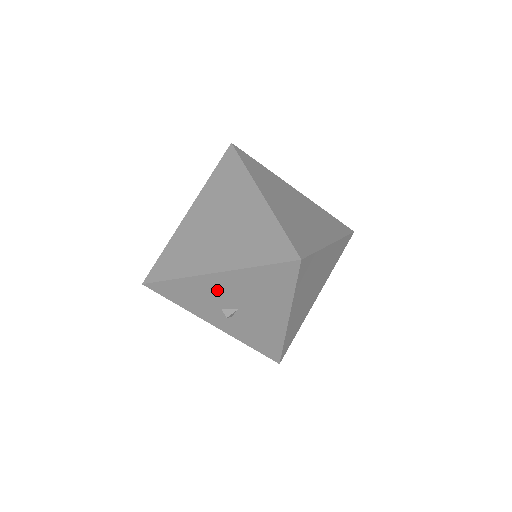
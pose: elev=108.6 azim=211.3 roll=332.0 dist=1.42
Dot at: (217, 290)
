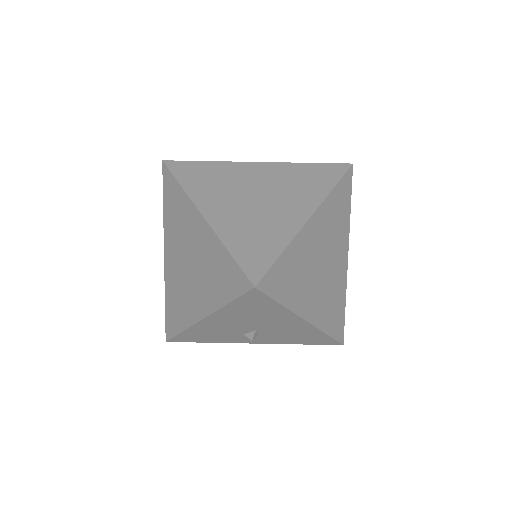
Dot at: (221, 326)
